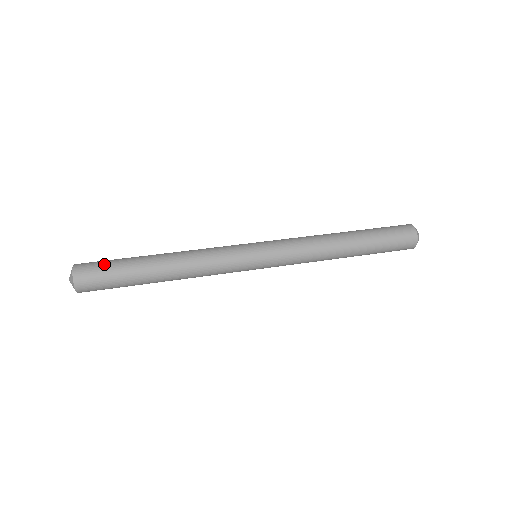
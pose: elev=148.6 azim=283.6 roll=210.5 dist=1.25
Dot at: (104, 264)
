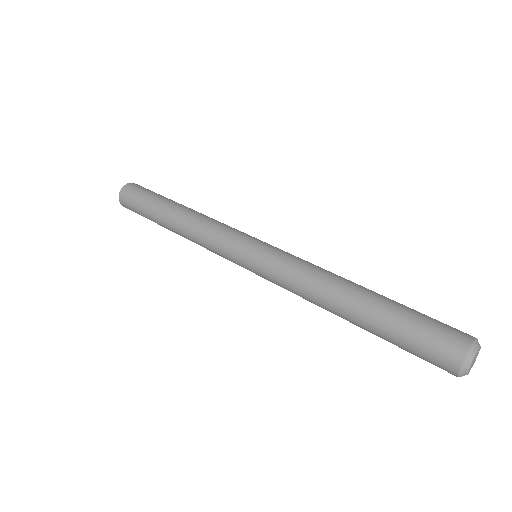
Dot at: (152, 191)
